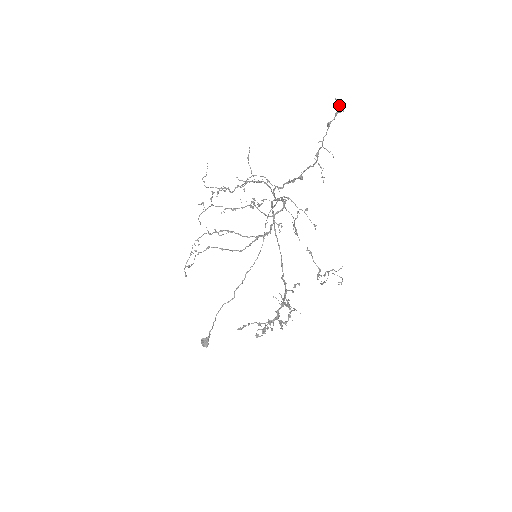
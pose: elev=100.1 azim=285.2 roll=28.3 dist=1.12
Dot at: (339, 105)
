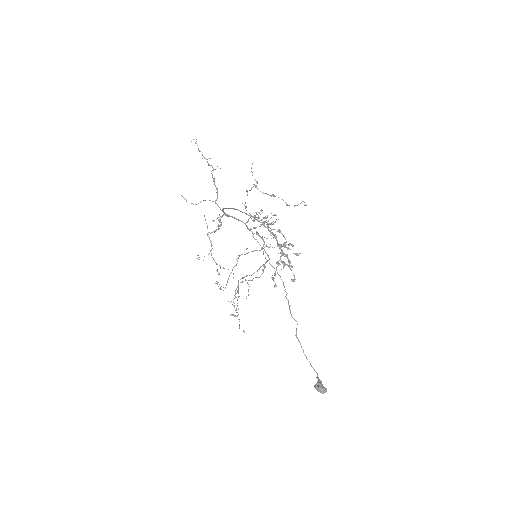
Dot at: occluded
